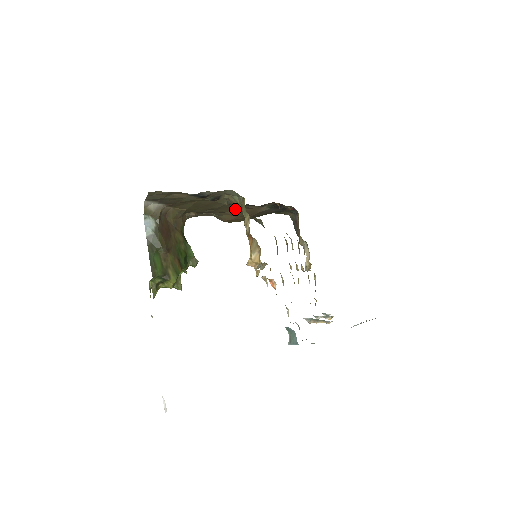
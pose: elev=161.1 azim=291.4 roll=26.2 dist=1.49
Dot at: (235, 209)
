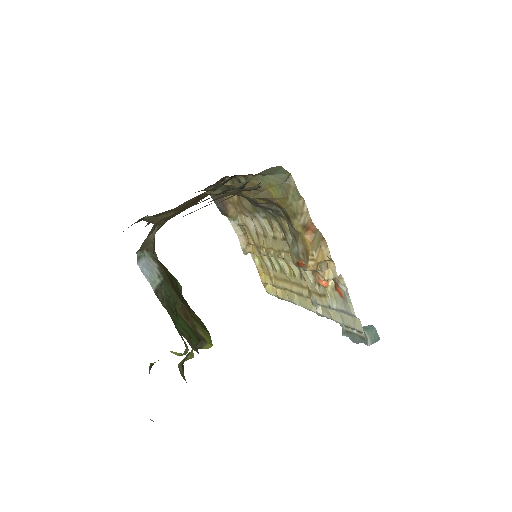
Dot at: occluded
